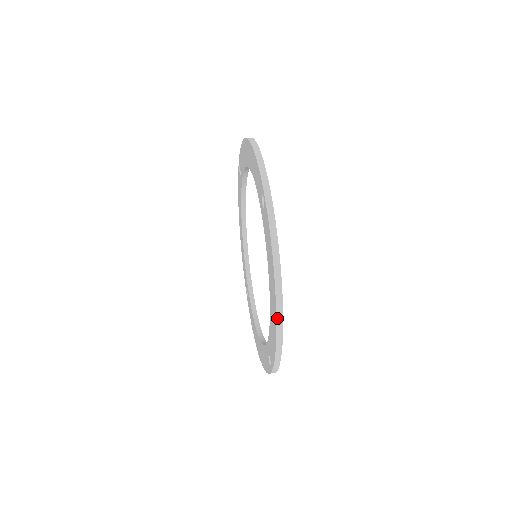
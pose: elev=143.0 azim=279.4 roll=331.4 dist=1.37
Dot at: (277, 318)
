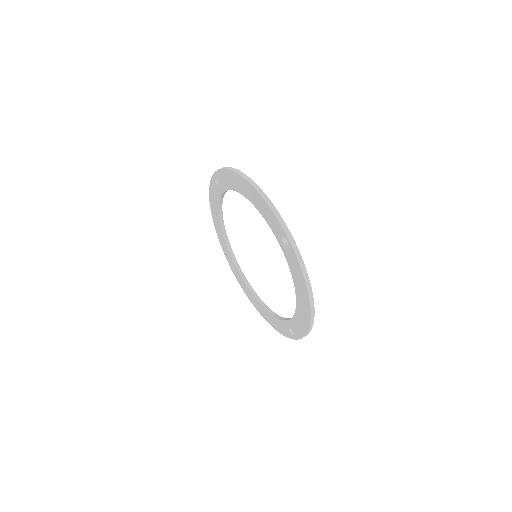
Dot at: (311, 318)
